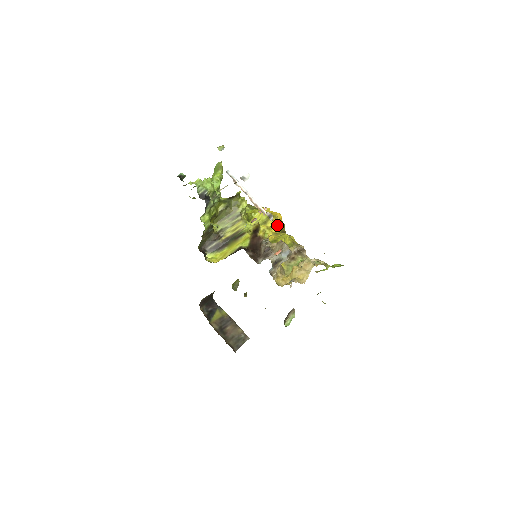
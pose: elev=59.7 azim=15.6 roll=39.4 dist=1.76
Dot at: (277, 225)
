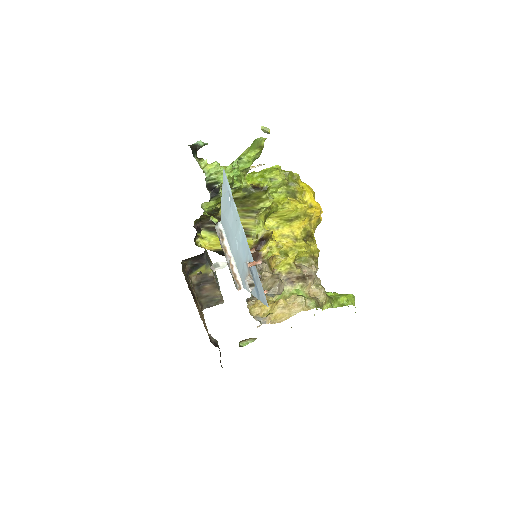
Dot at: (305, 226)
